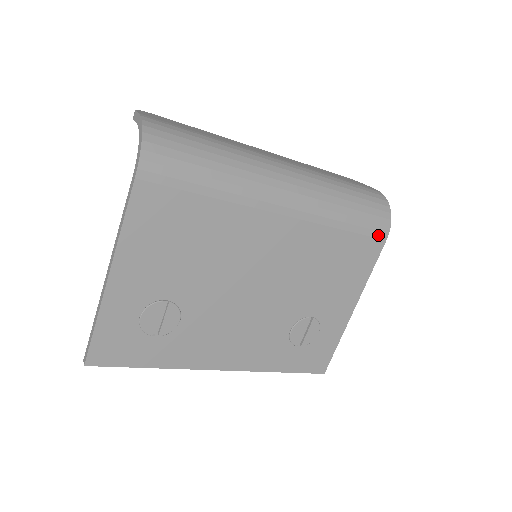
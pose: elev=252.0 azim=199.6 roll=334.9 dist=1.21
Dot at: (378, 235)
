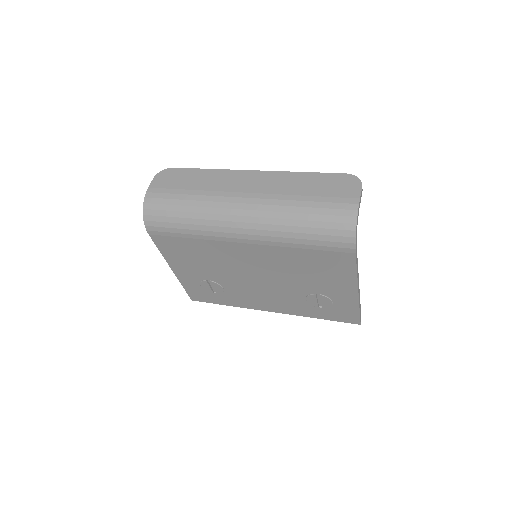
Dot at: (343, 250)
